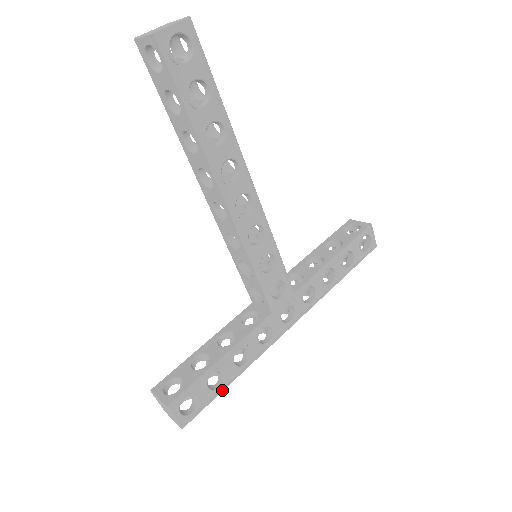
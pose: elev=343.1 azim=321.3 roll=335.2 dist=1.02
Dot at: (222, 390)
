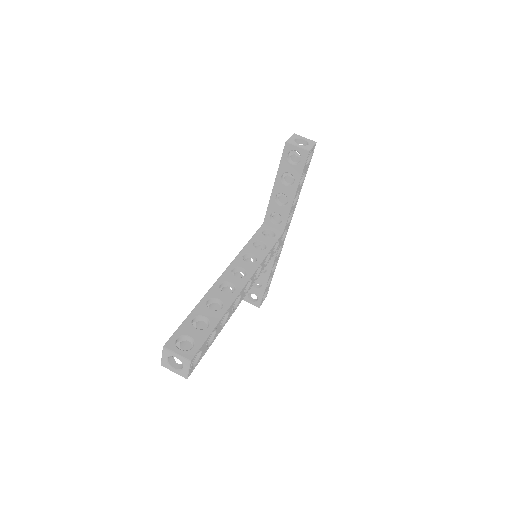
Dot at: occluded
